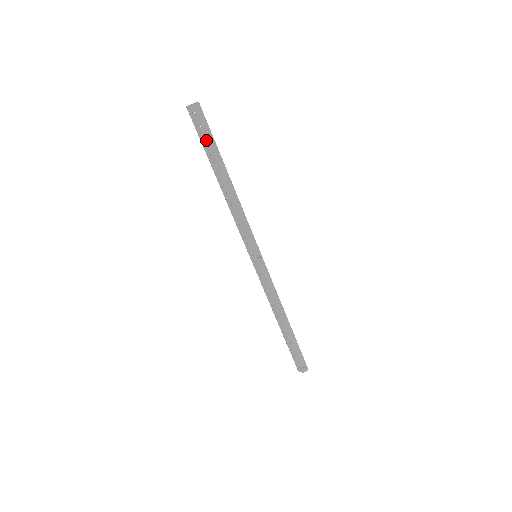
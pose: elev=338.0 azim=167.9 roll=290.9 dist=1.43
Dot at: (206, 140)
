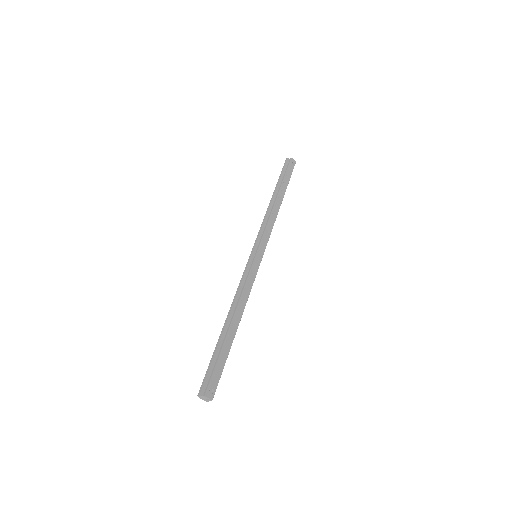
Dot at: (286, 175)
